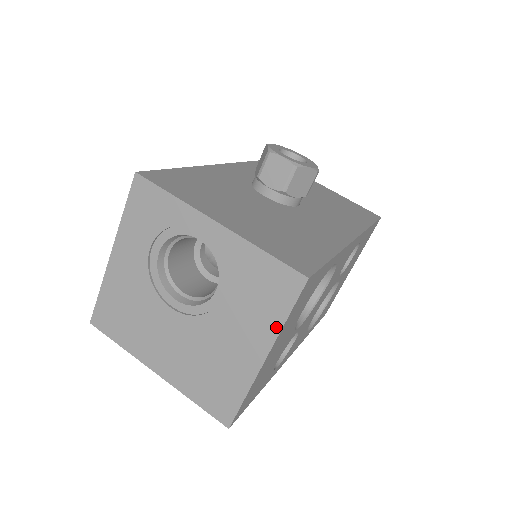
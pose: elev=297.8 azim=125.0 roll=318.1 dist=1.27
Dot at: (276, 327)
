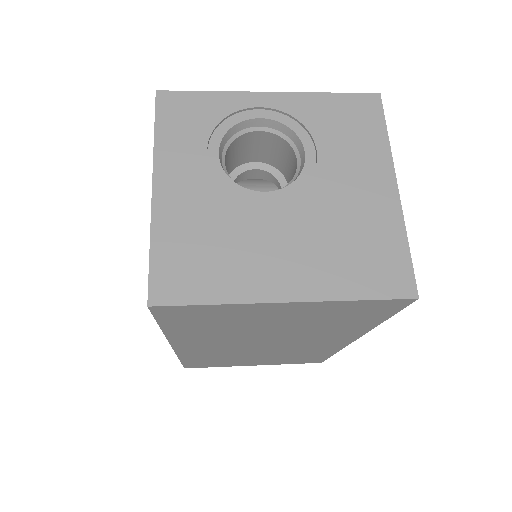
Dot at: (384, 148)
